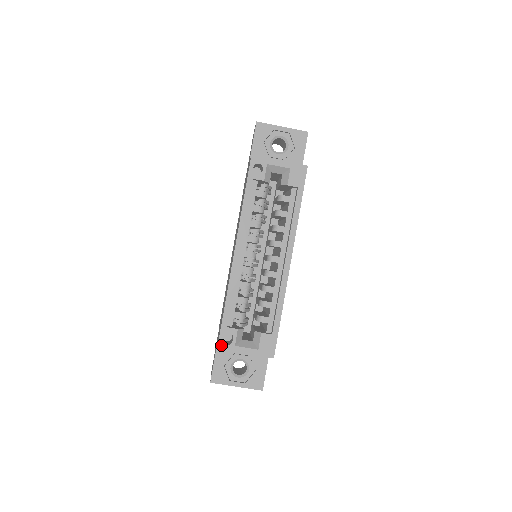
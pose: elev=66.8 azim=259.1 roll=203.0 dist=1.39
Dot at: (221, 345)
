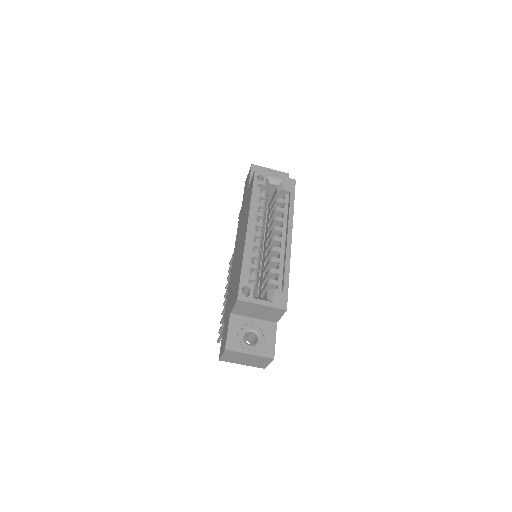
Dot at: (240, 296)
